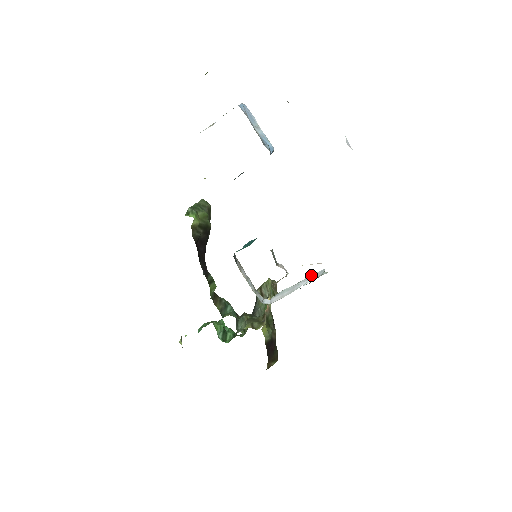
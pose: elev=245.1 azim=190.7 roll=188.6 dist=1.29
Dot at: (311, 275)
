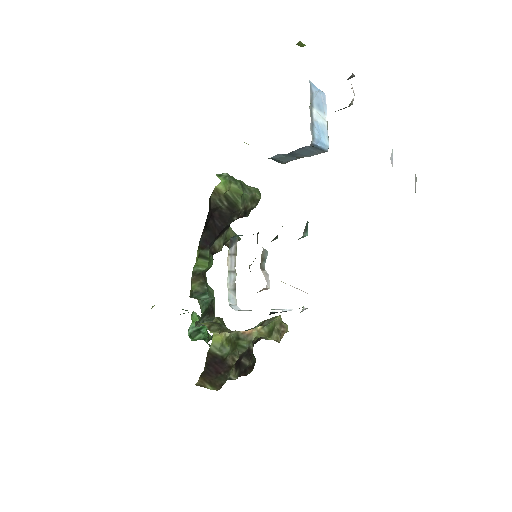
Dot at: occluded
